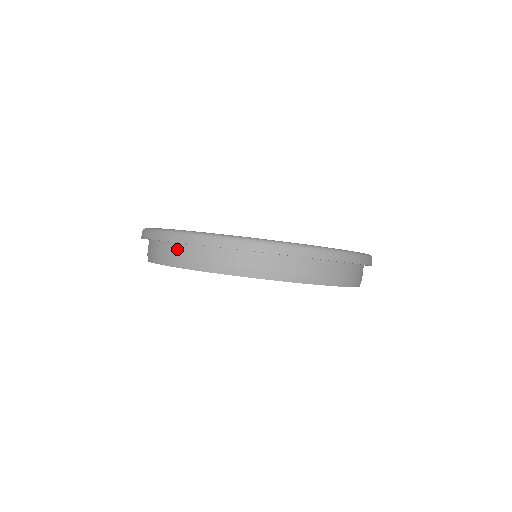
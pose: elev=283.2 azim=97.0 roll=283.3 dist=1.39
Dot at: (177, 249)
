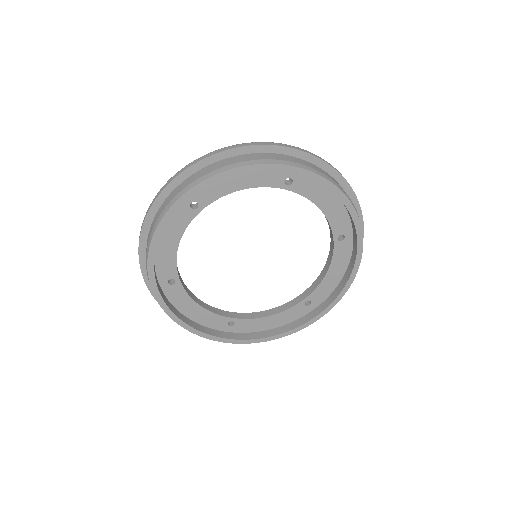
Dot at: (169, 198)
